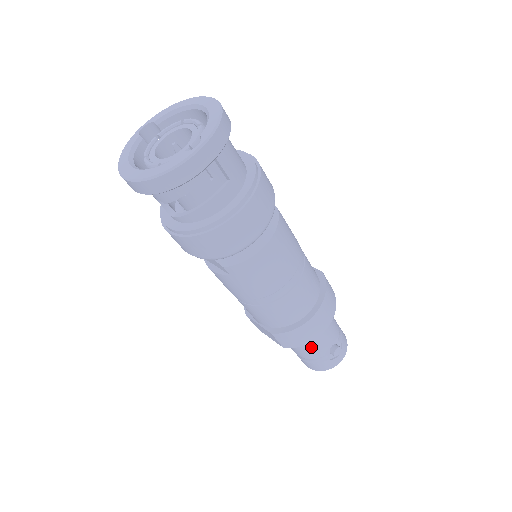
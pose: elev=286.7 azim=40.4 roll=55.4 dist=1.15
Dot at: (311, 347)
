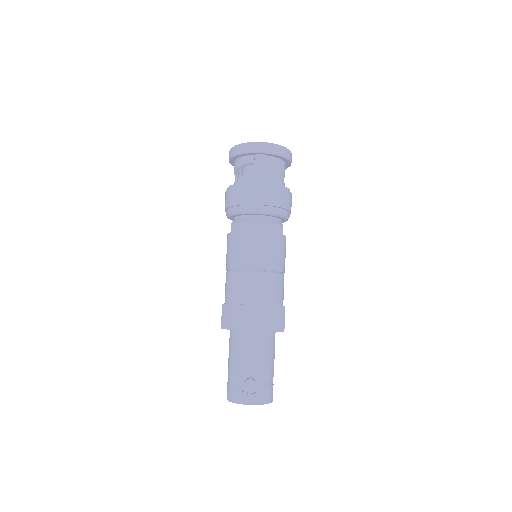
Dot at: (237, 356)
